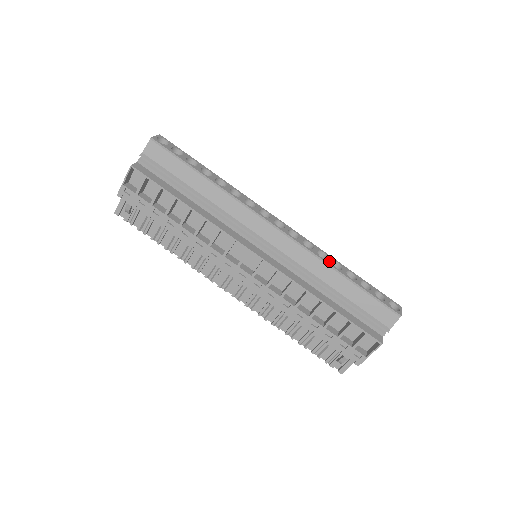
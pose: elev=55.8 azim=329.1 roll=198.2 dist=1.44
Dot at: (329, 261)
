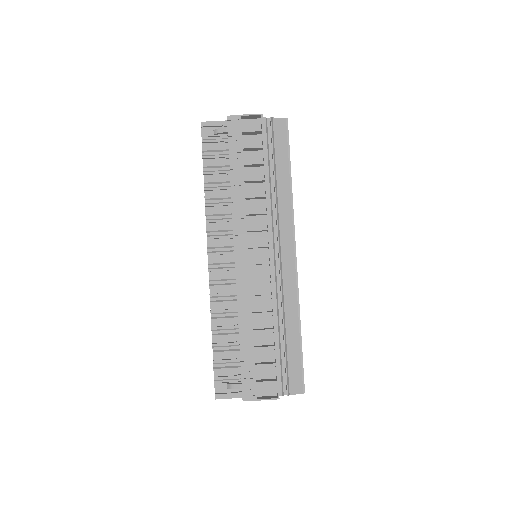
Dot at: (299, 310)
